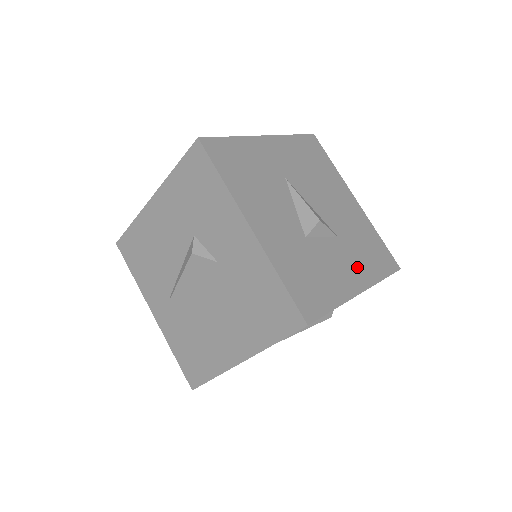
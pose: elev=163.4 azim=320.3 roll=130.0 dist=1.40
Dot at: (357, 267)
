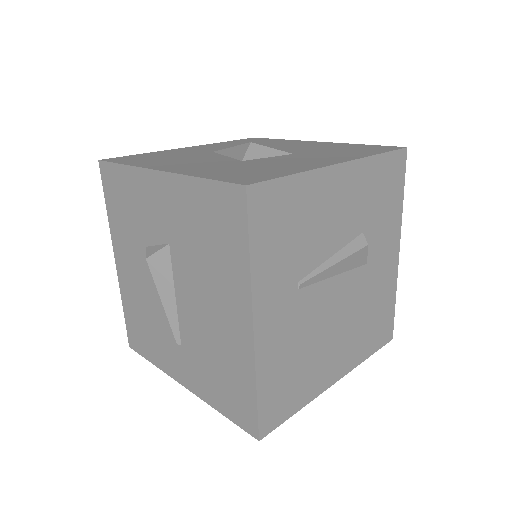
Dot at: (329, 157)
